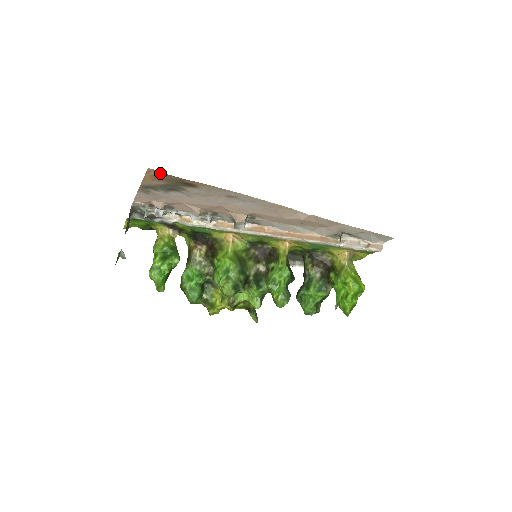
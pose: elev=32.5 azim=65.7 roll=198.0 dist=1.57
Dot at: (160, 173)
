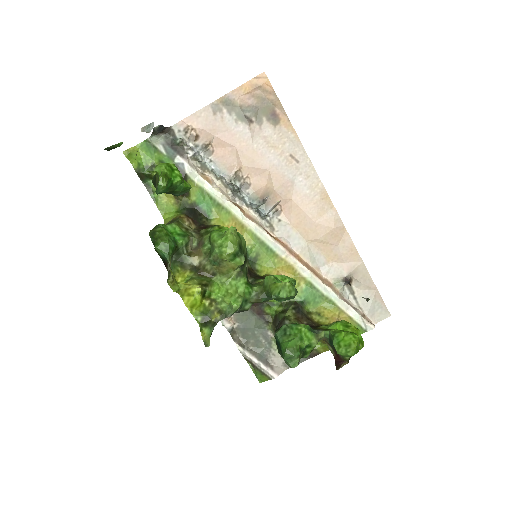
Dot at: (266, 85)
